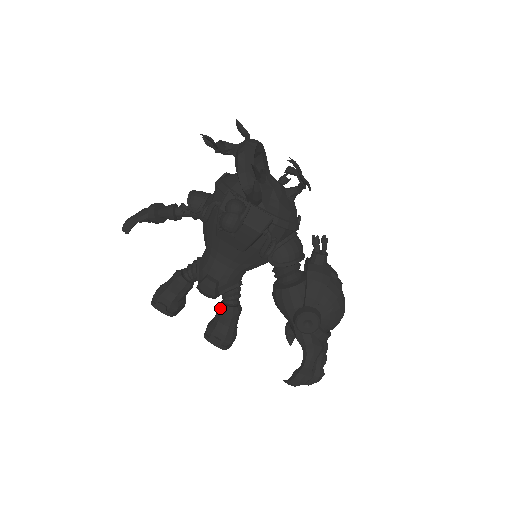
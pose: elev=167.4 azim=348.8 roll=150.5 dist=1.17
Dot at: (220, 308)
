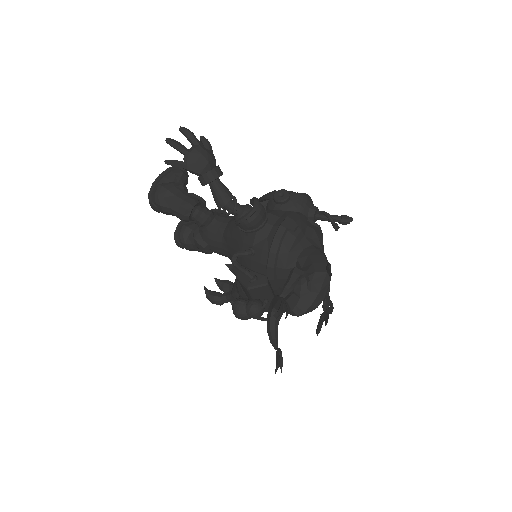
Dot at: occluded
